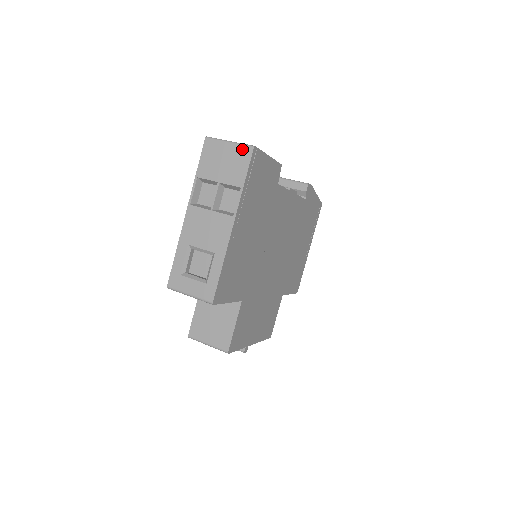
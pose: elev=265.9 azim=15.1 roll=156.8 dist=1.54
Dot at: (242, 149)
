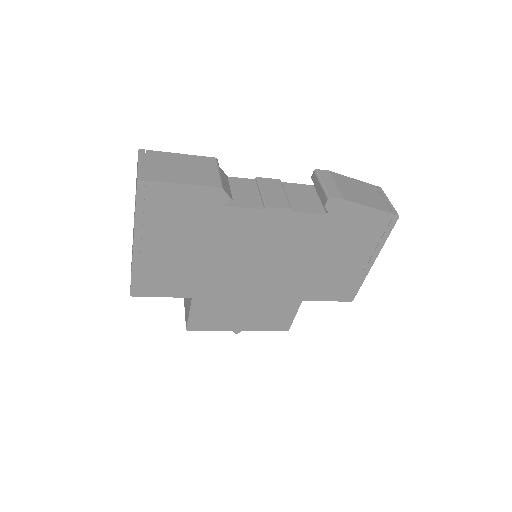
Dot at: occluded
